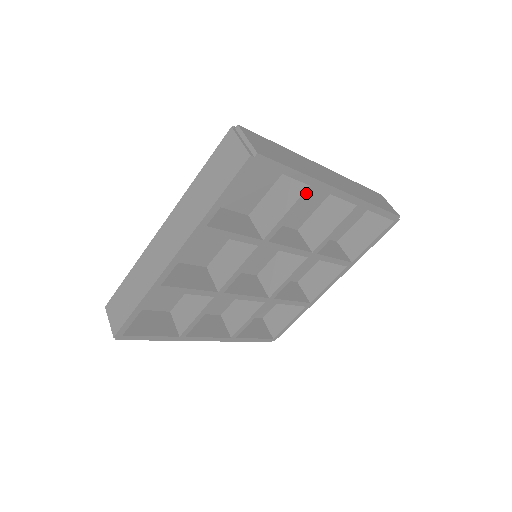
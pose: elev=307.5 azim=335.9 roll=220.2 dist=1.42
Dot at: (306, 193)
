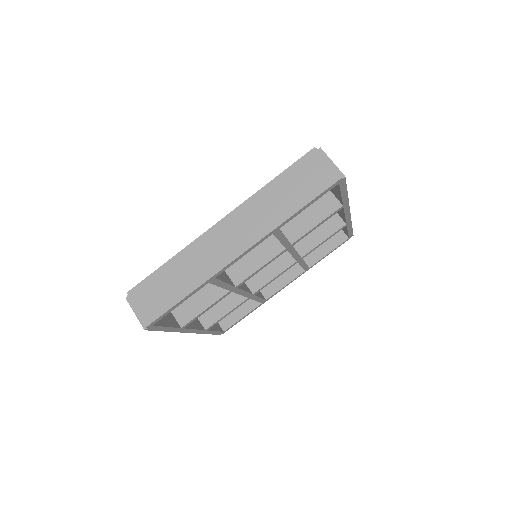
Dot at: (214, 282)
